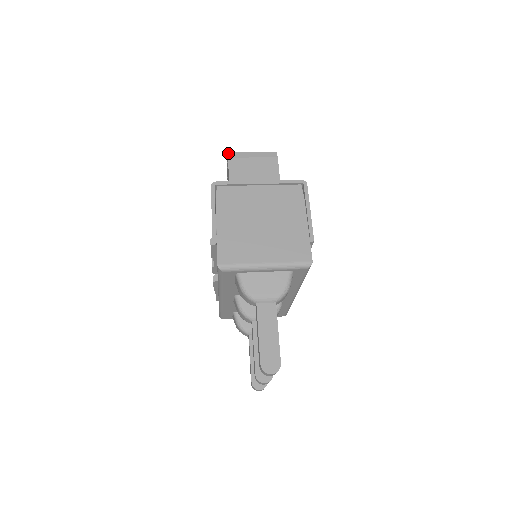
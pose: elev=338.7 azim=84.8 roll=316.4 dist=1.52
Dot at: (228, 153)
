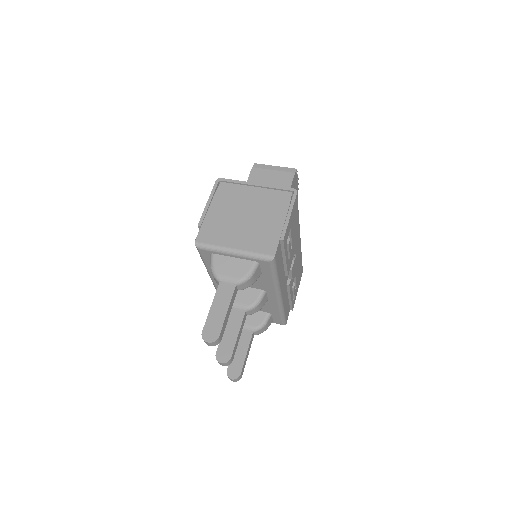
Dot at: (254, 164)
